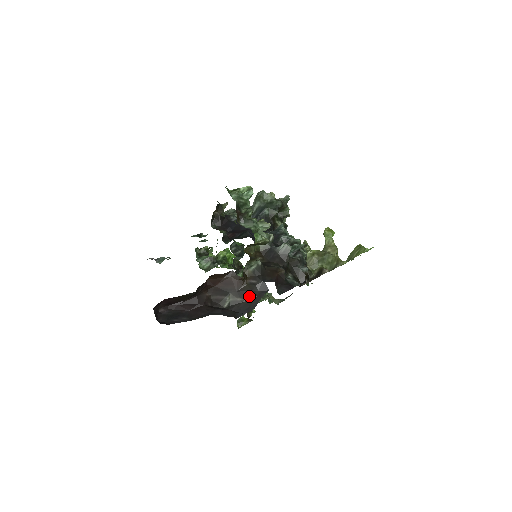
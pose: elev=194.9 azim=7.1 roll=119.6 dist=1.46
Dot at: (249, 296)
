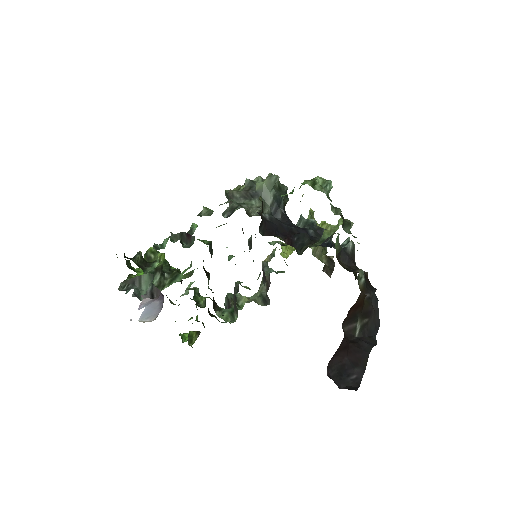
Dot at: (371, 313)
